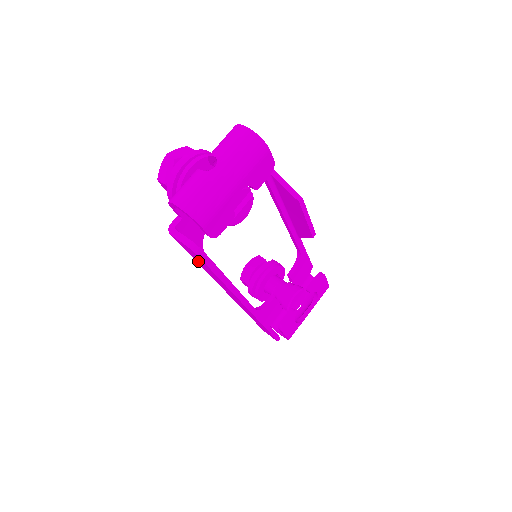
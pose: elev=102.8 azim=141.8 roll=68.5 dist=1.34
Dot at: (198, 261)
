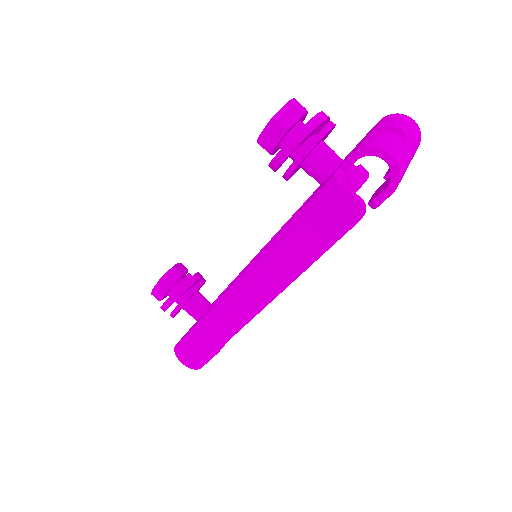
Dot at: (312, 229)
